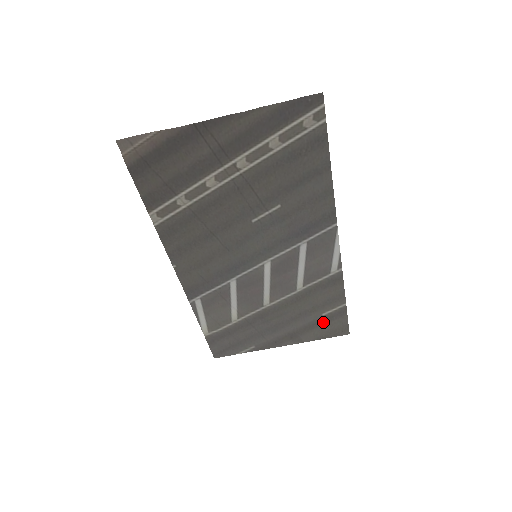
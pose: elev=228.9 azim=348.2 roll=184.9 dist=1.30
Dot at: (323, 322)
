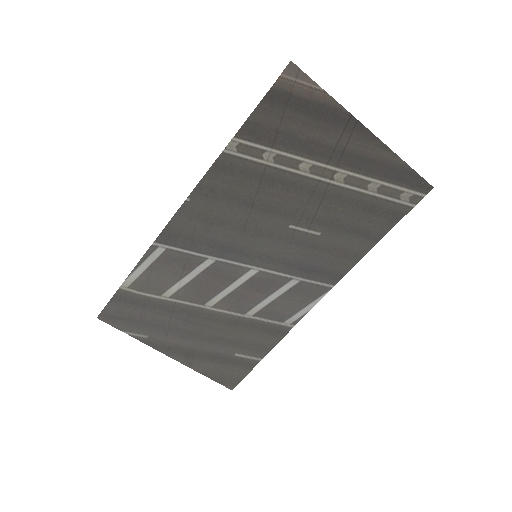
Dot at: (227, 361)
